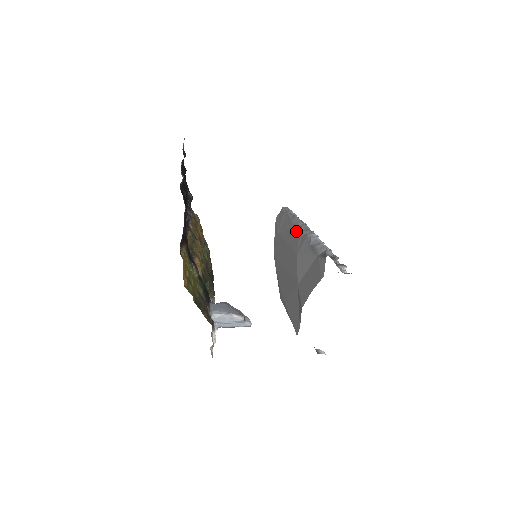
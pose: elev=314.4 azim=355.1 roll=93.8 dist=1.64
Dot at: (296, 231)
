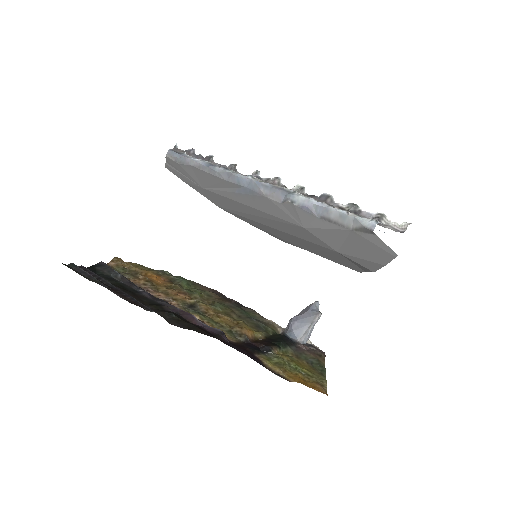
Dot at: (256, 195)
